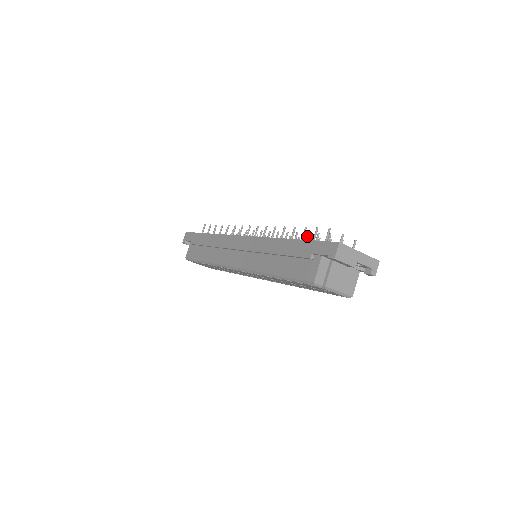
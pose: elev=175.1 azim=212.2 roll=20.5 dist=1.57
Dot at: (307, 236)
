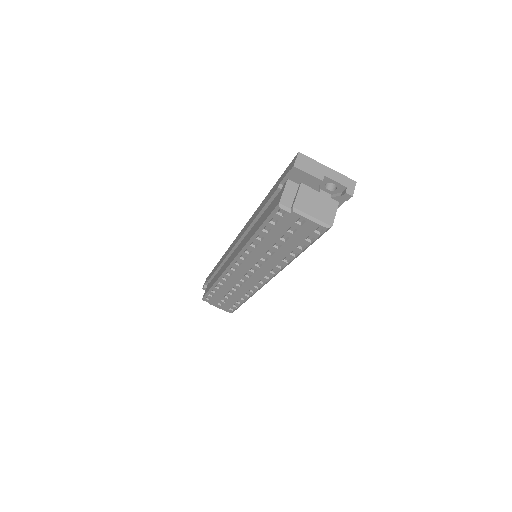
Dot at: occluded
